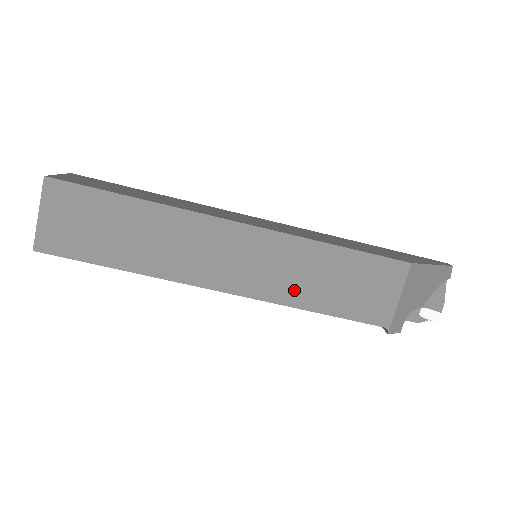
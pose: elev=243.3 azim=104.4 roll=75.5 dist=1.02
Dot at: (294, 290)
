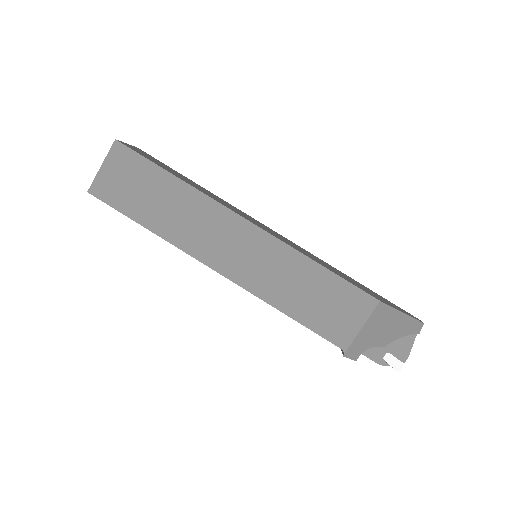
Dot at: (275, 290)
